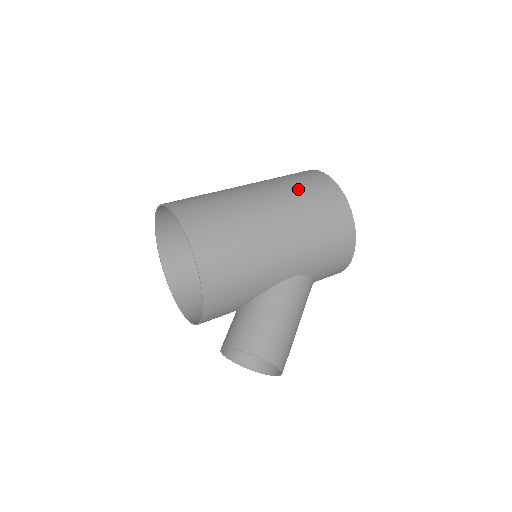
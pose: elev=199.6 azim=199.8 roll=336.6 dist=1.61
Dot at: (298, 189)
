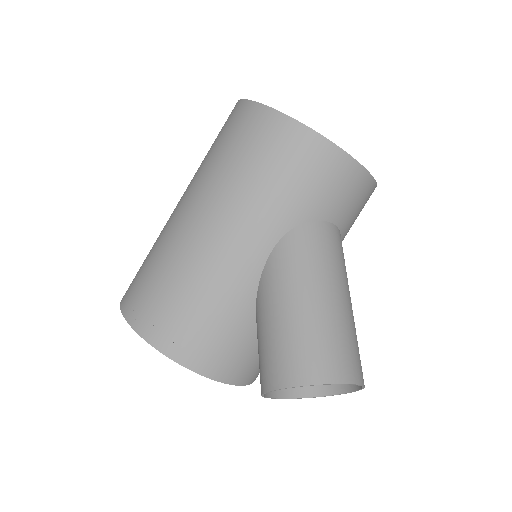
Dot at: (207, 155)
